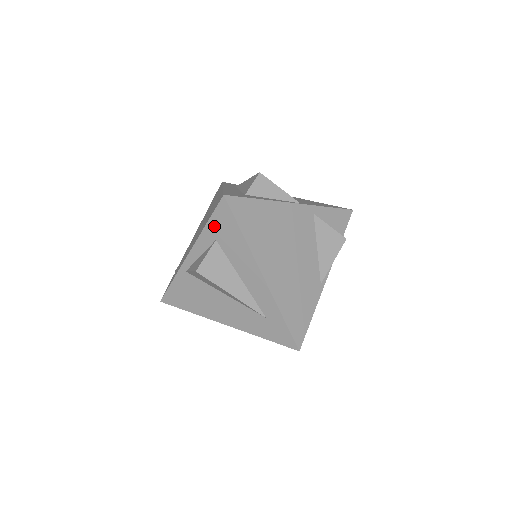
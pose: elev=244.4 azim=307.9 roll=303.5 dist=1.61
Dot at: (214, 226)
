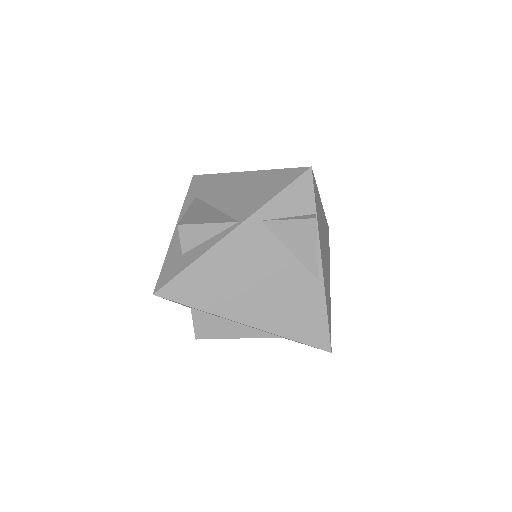
Dot at: occluded
